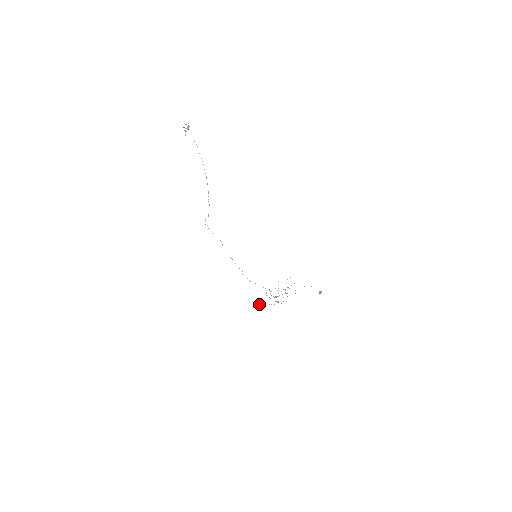
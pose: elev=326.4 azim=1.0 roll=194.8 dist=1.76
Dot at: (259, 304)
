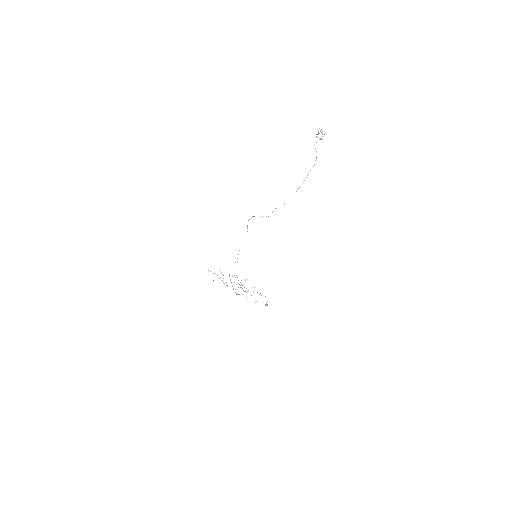
Dot at: occluded
